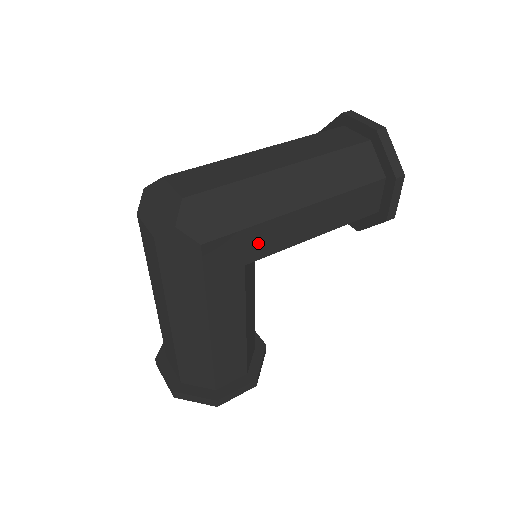
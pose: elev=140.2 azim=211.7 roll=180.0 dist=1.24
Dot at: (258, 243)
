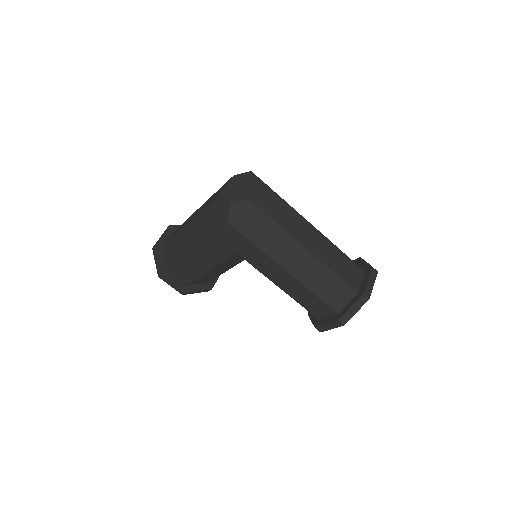
Dot at: (251, 254)
